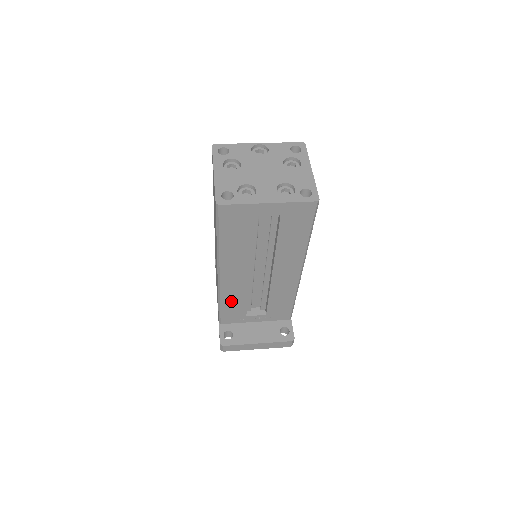
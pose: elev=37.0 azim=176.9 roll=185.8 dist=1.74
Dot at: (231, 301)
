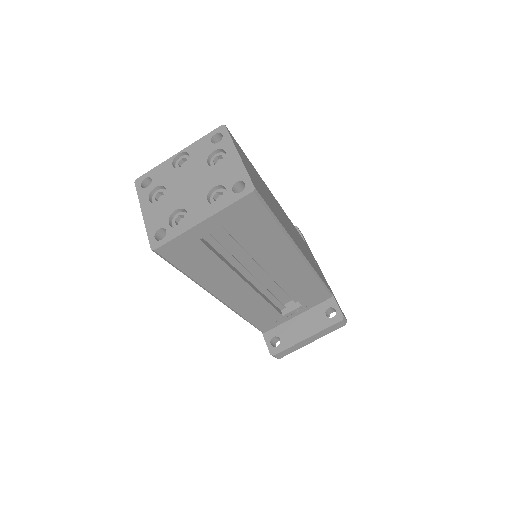
Dot at: (254, 312)
